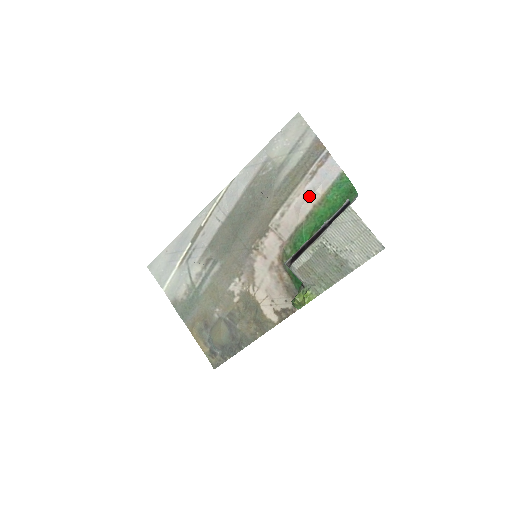
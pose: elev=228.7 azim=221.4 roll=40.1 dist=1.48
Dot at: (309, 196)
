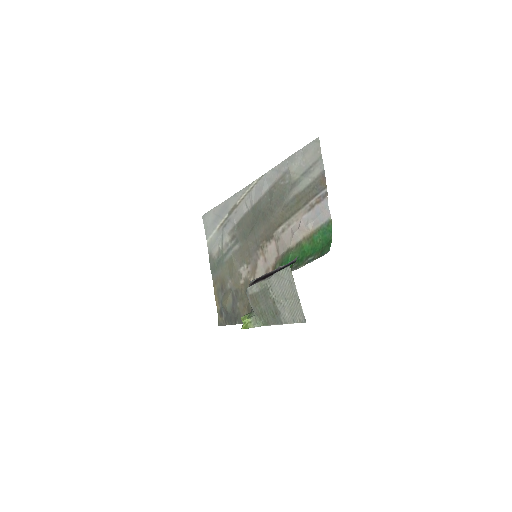
Dot at: (301, 227)
